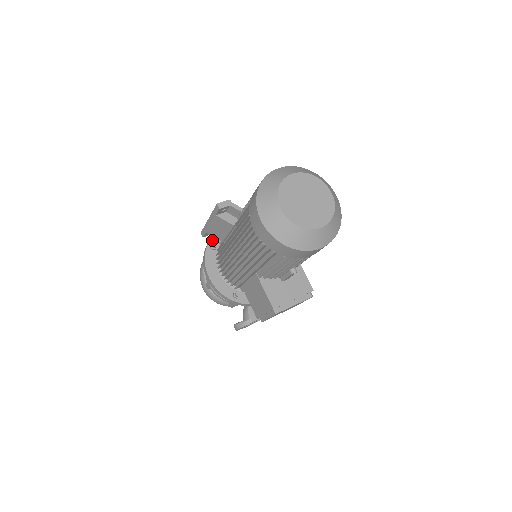
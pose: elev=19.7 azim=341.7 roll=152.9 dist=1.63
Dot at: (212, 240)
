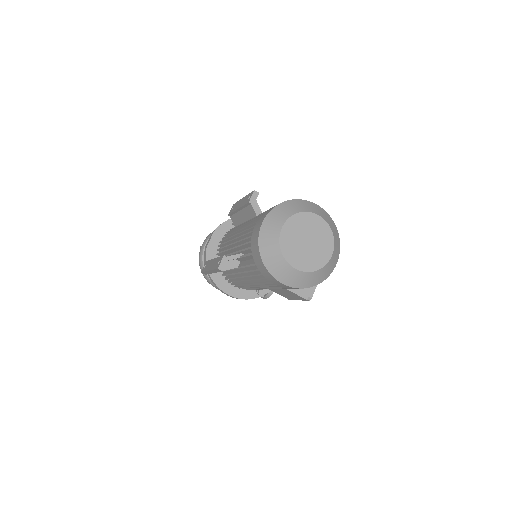
Dot at: occluded
